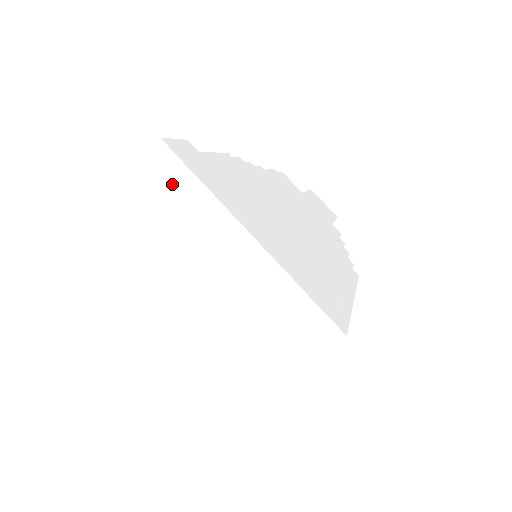
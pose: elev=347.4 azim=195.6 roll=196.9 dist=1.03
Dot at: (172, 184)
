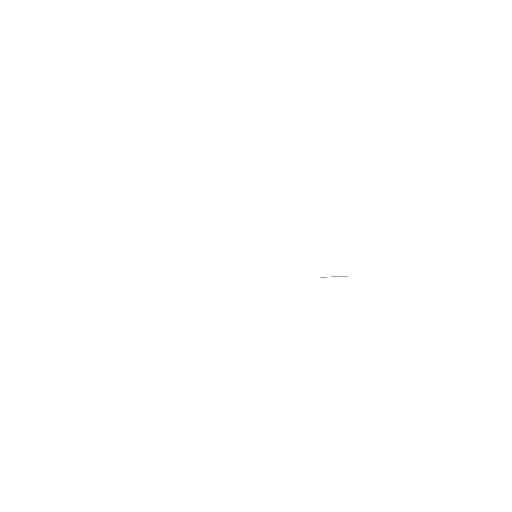
Dot at: (138, 225)
